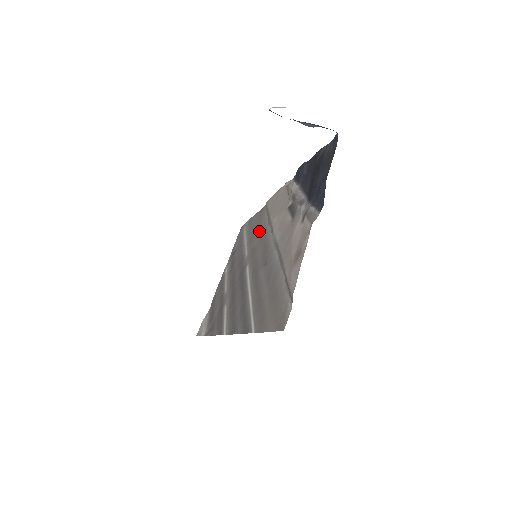
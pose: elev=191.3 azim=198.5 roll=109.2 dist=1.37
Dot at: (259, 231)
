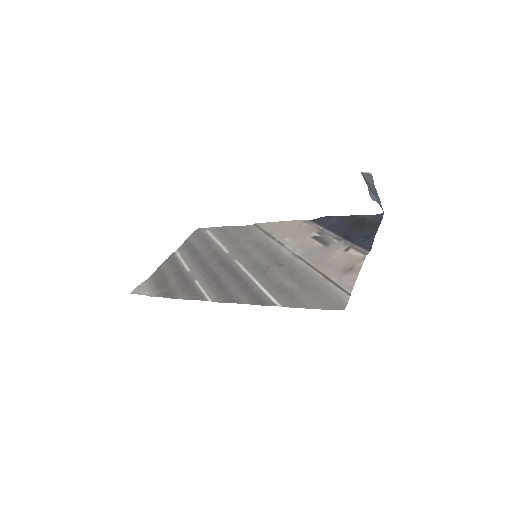
Dot at: (249, 240)
